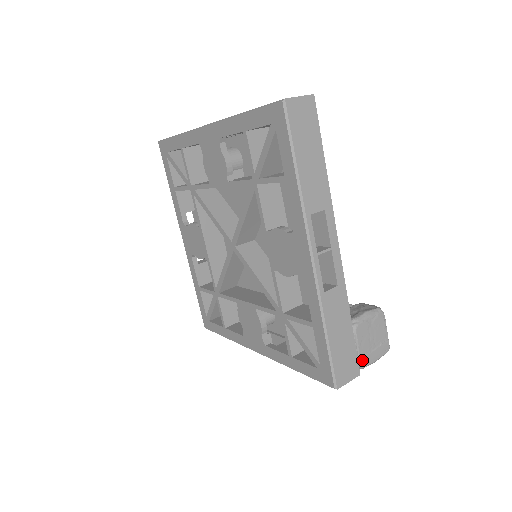
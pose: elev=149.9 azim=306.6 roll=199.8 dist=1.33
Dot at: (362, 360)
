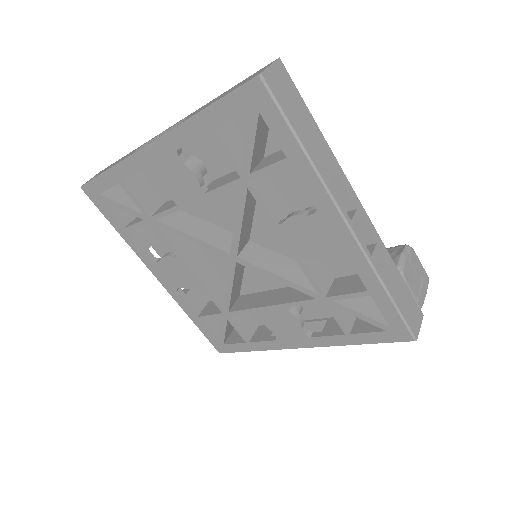
Dot at: (419, 301)
